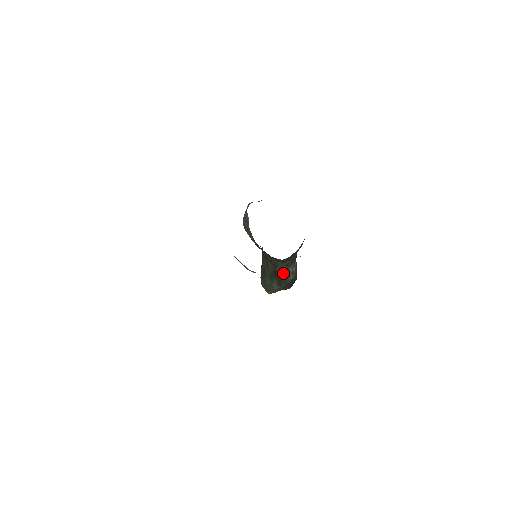
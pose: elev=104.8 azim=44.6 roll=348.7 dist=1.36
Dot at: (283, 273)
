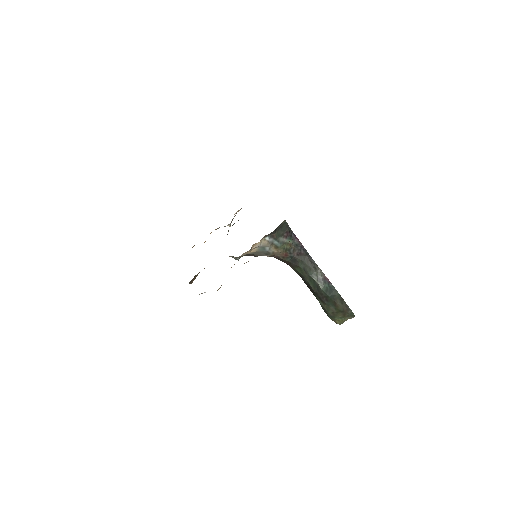
Dot at: (311, 283)
